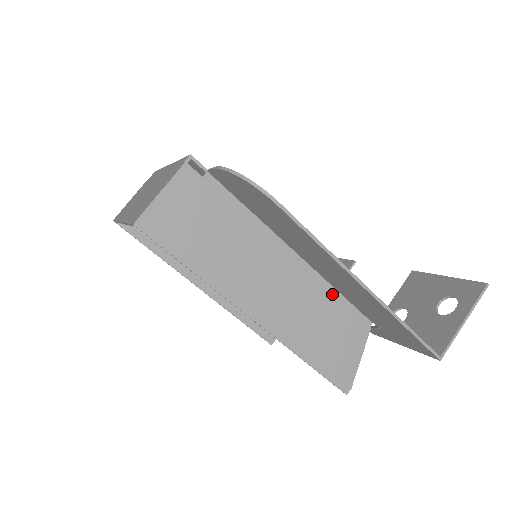
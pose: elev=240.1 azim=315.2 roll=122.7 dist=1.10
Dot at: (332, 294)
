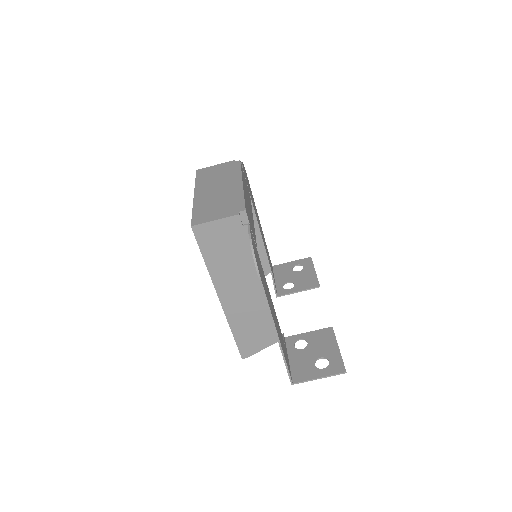
Dot at: occluded
